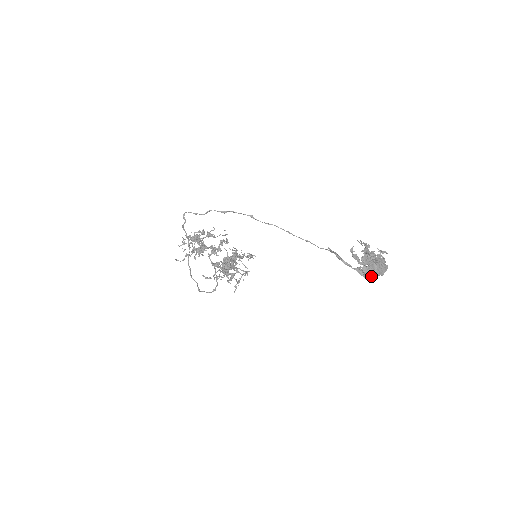
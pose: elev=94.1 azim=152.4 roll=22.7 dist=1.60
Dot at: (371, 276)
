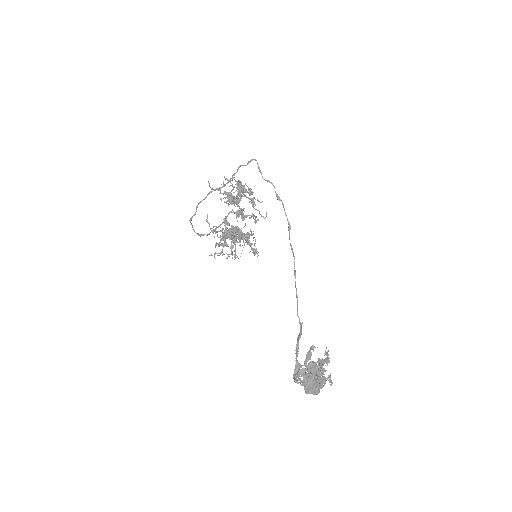
Dot at: (299, 382)
